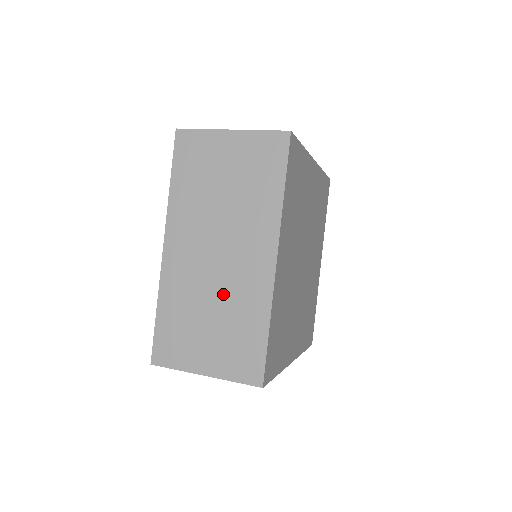
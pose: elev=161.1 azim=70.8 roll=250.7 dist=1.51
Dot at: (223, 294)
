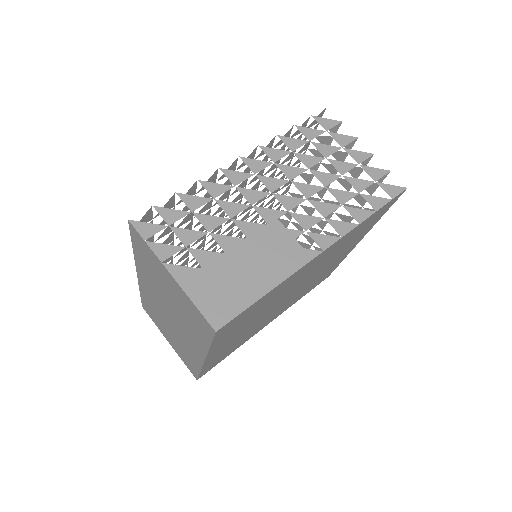
Dot at: (175, 333)
